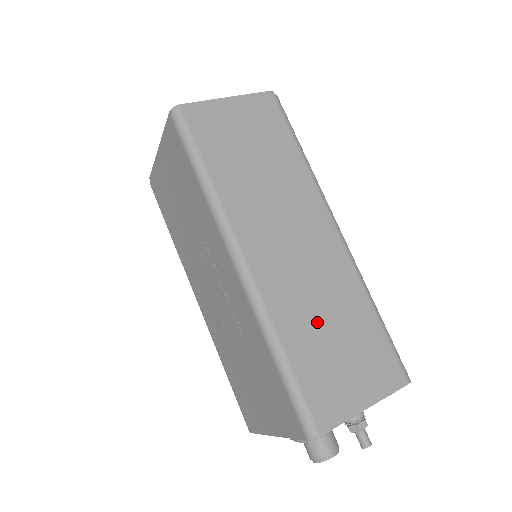
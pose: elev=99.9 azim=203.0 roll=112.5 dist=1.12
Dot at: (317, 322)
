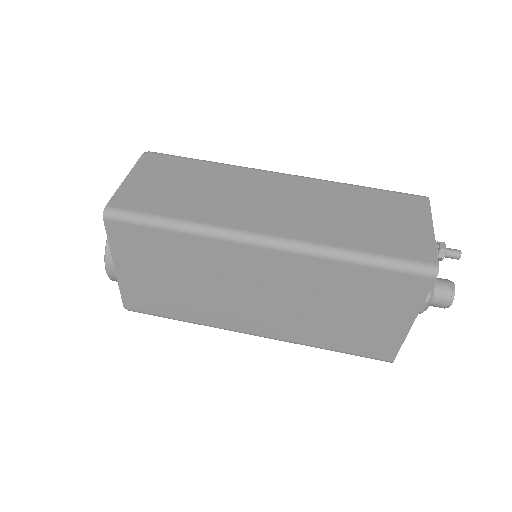
Dot at: (347, 221)
